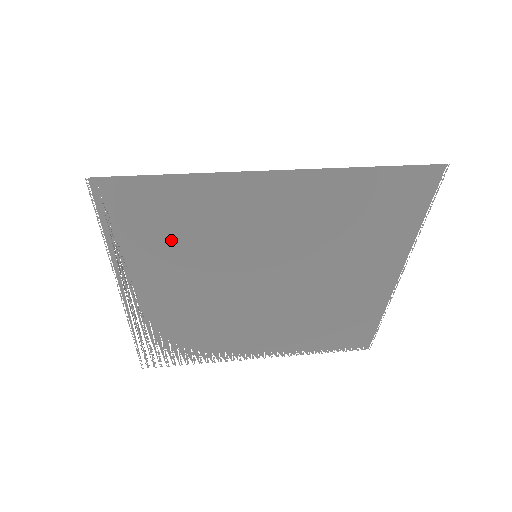
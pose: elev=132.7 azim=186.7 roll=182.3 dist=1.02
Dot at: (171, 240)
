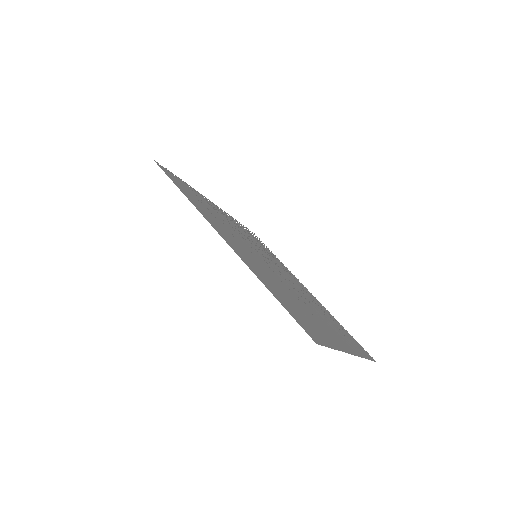
Dot at: occluded
